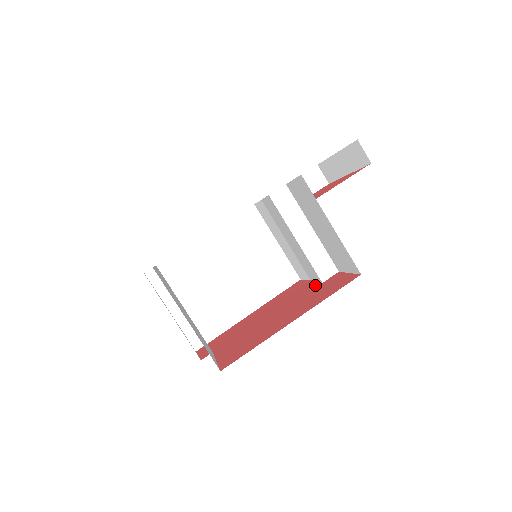
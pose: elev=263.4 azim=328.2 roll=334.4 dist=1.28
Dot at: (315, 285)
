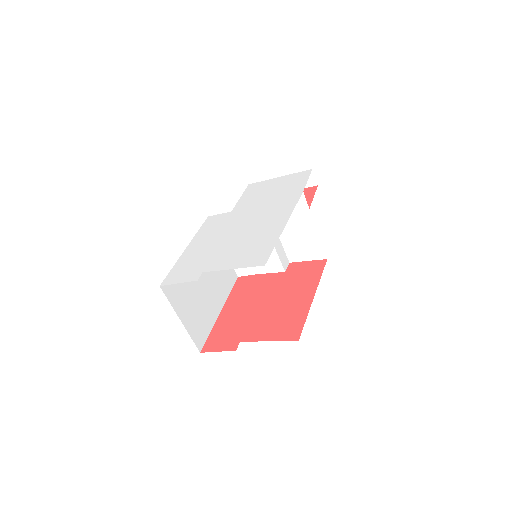
Dot at: (279, 275)
